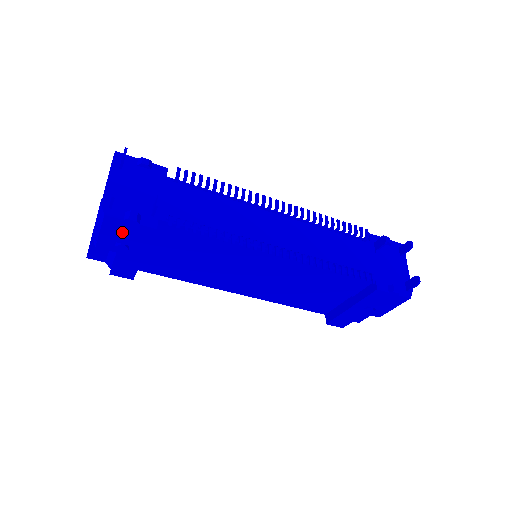
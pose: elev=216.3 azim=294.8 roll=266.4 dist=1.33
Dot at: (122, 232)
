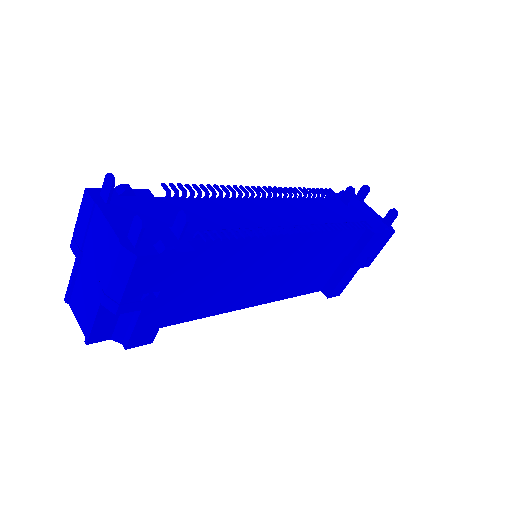
Dot at: (153, 274)
